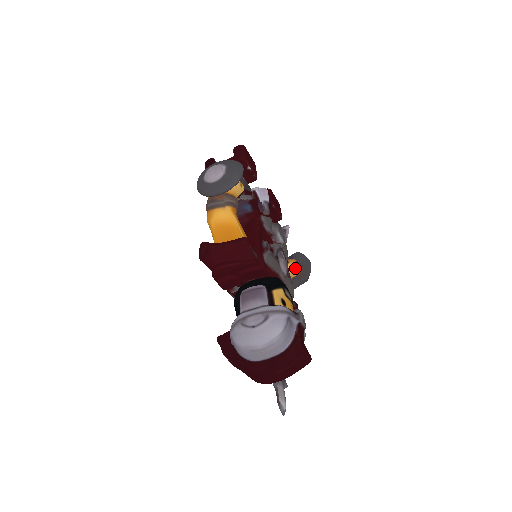
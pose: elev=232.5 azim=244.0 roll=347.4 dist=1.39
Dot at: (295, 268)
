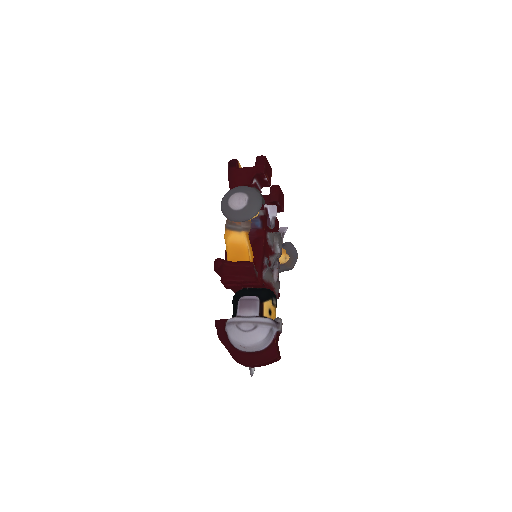
Dot at: (284, 259)
